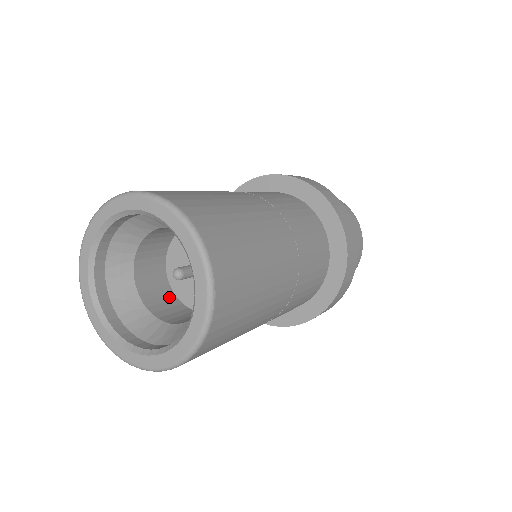
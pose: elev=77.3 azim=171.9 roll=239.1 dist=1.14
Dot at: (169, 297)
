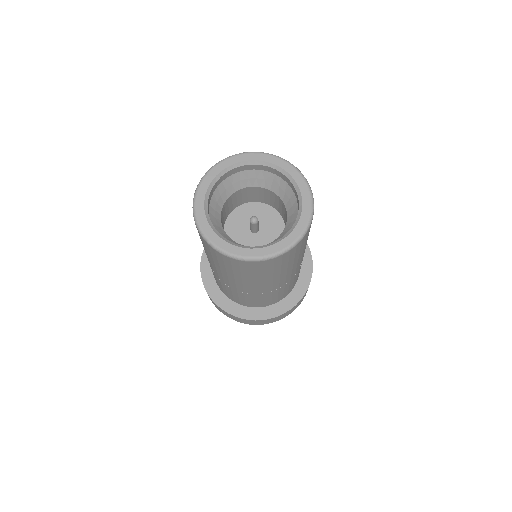
Dot at: occluded
